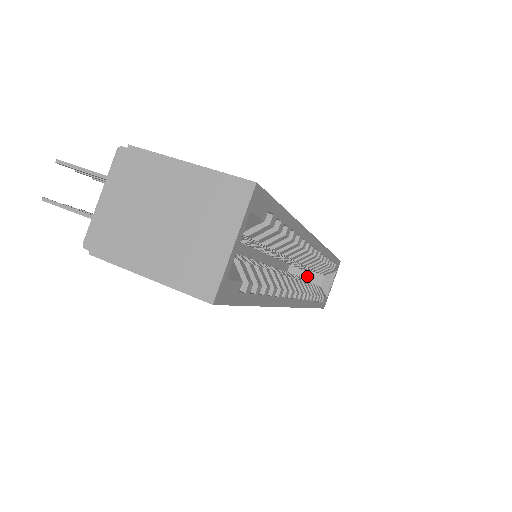
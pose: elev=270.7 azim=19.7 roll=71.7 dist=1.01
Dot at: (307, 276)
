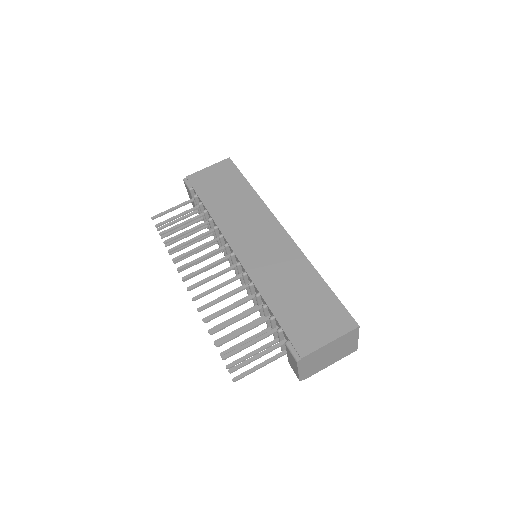
Dot at: occluded
